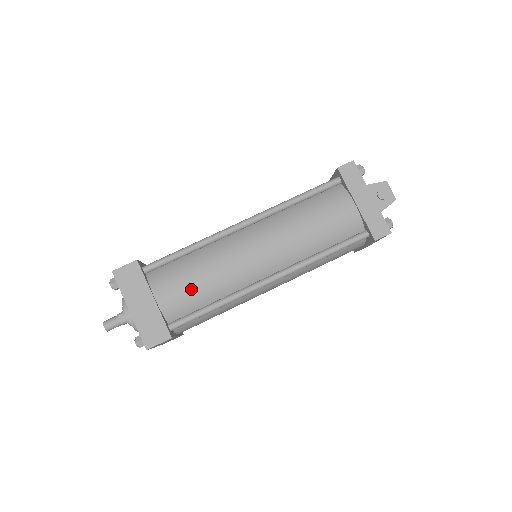
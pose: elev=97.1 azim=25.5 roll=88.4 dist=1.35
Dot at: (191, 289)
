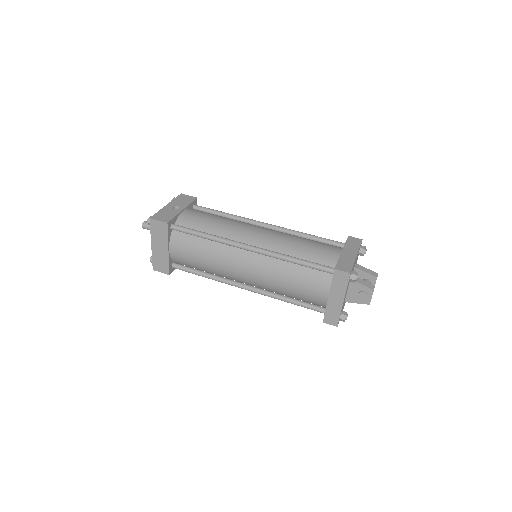
Dot at: (193, 260)
